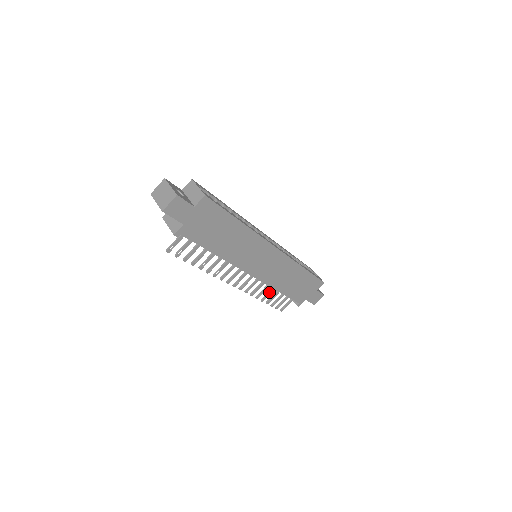
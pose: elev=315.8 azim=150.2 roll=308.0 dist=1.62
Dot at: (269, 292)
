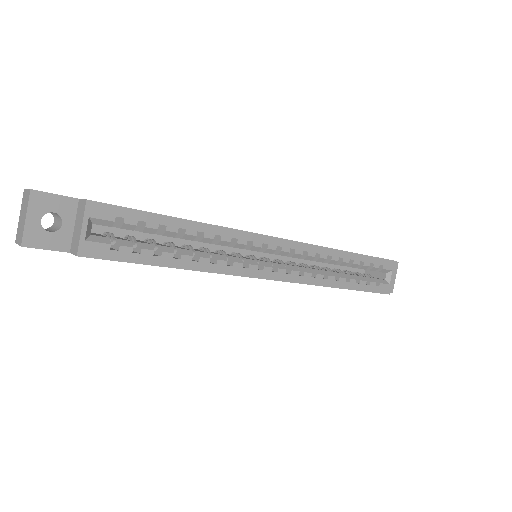
Dot at: occluded
